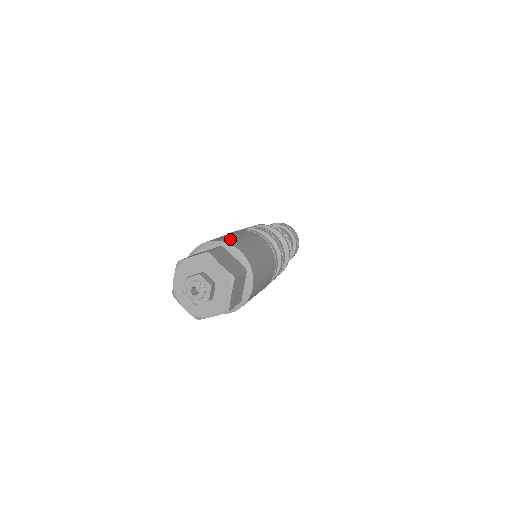
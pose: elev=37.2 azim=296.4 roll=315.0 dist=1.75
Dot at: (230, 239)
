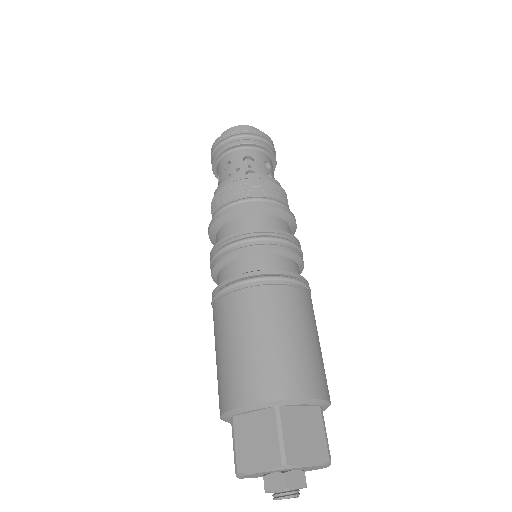
Dot at: (322, 375)
